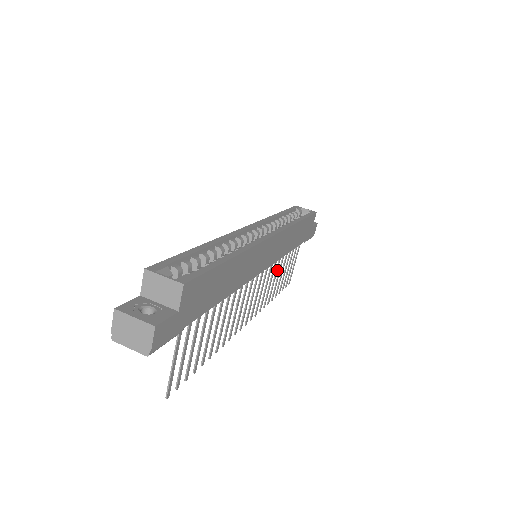
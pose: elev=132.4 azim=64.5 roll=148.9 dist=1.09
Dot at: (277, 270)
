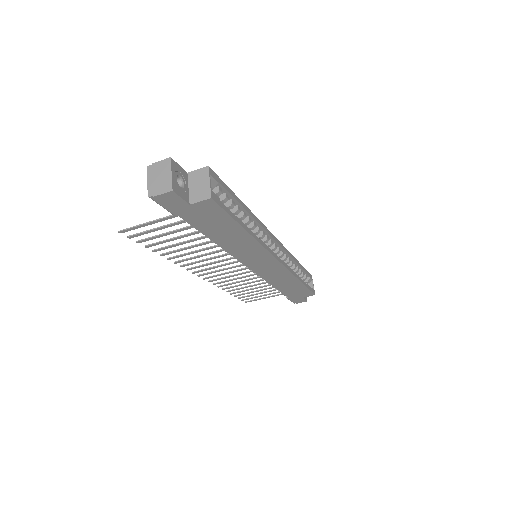
Dot at: (253, 282)
